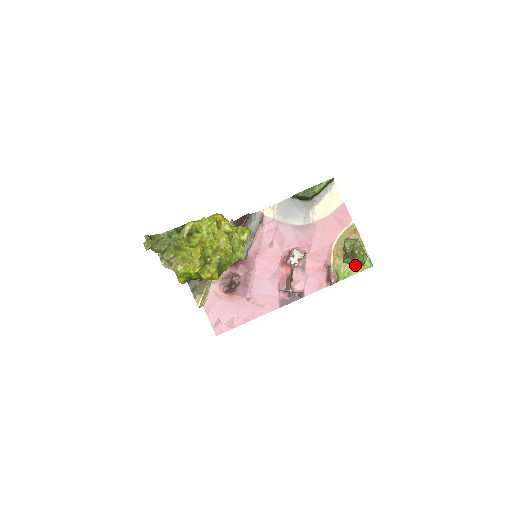
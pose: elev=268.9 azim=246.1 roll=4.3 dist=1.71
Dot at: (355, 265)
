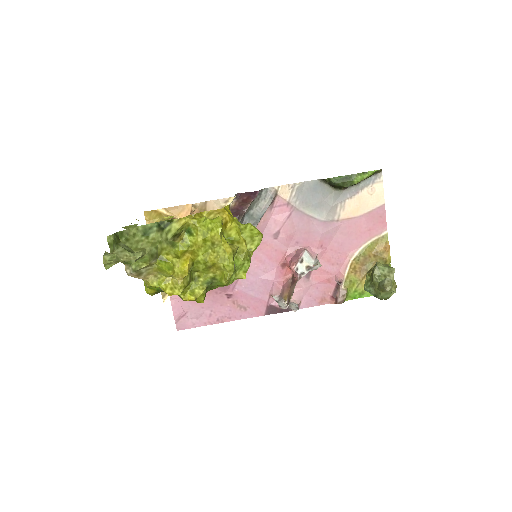
Dot at: occluded
